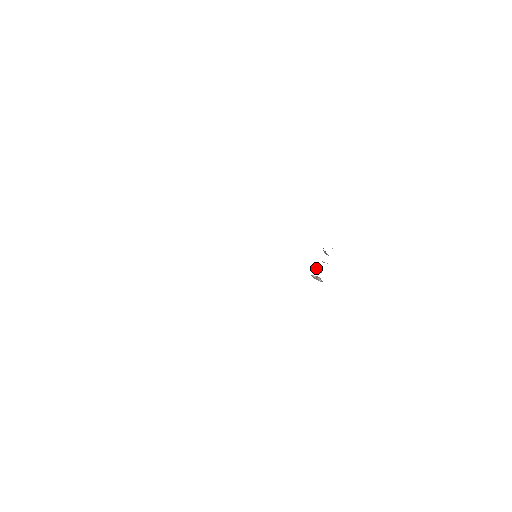
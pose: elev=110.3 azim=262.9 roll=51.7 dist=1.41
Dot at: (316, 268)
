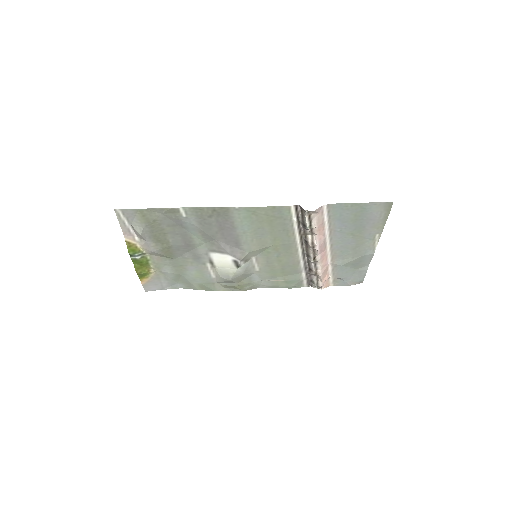
Dot at: occluded
